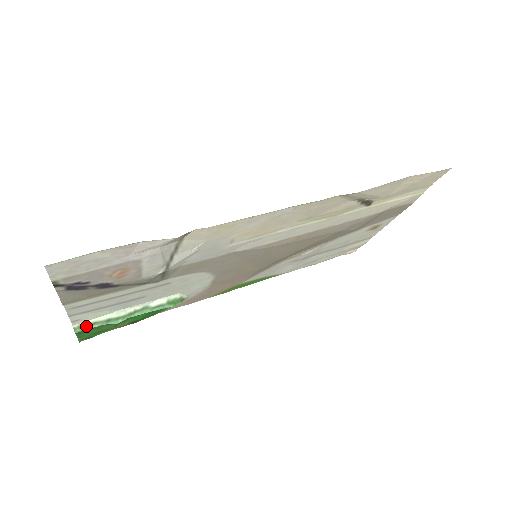
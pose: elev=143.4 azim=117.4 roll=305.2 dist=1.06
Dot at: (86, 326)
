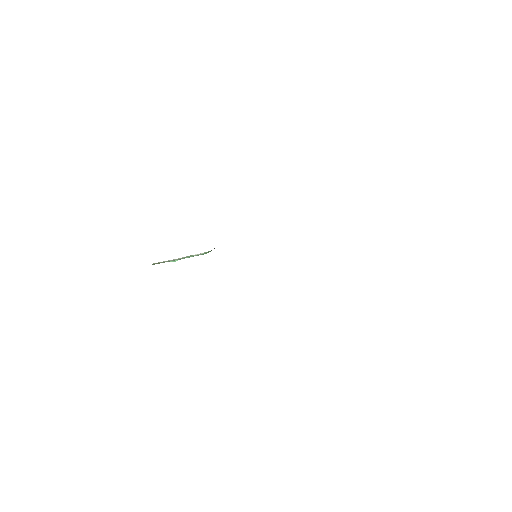
Dot at: (158, 263)
